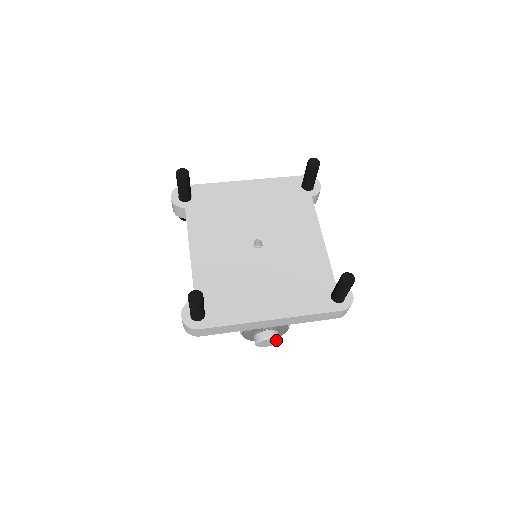
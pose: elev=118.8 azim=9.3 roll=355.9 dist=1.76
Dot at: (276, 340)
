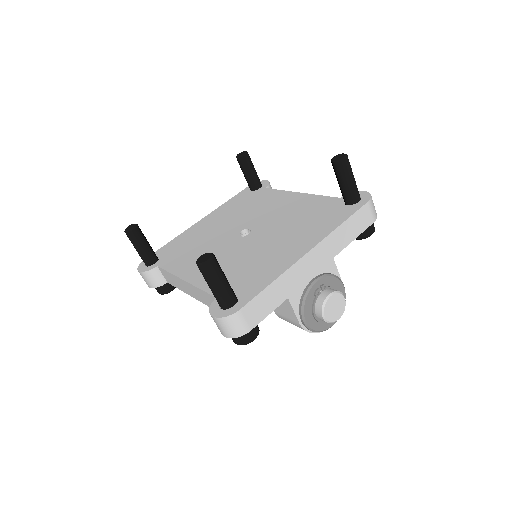
Dot at: (340, 296)
